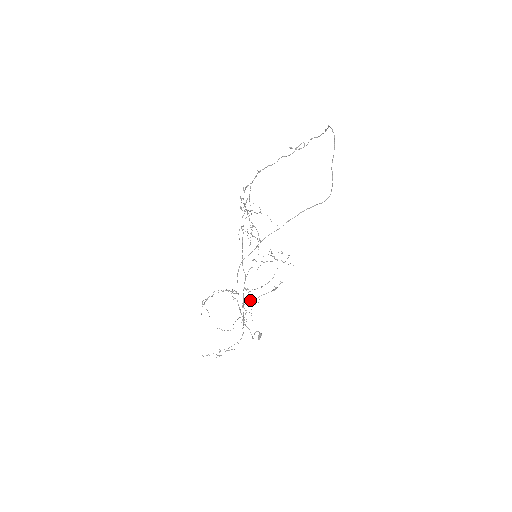
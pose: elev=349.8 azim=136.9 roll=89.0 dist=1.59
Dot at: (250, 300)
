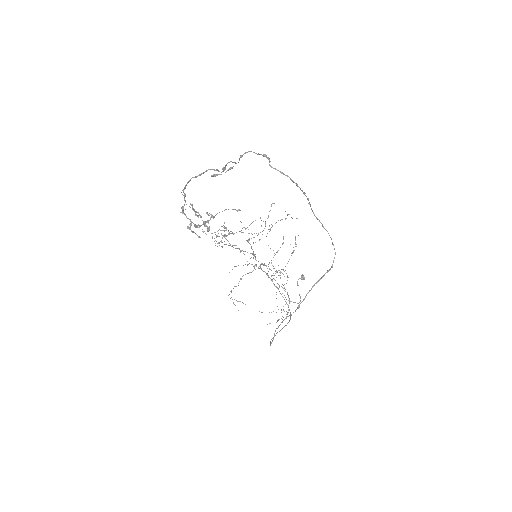
Dot at: occluded
